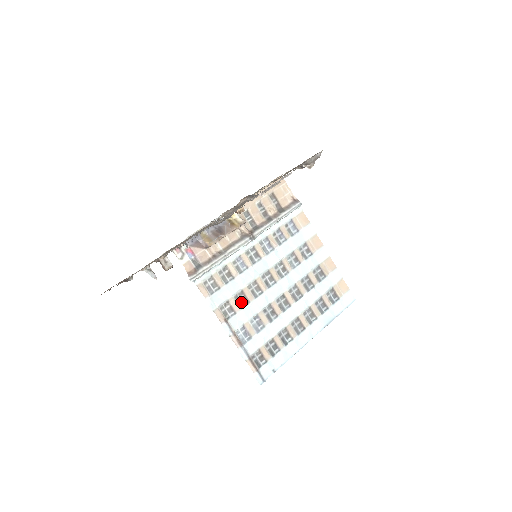
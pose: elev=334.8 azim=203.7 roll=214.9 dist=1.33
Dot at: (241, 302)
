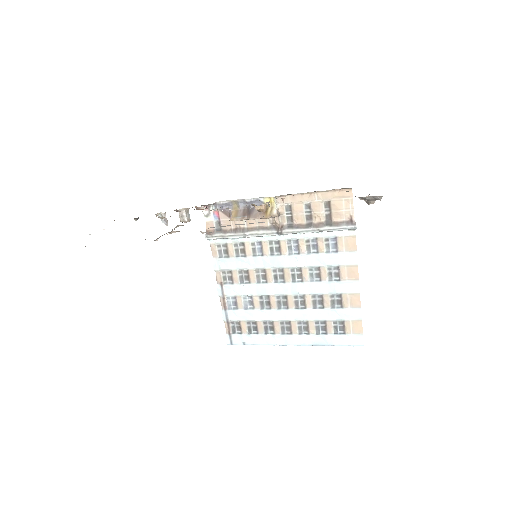
Dot at: (243, 278)
